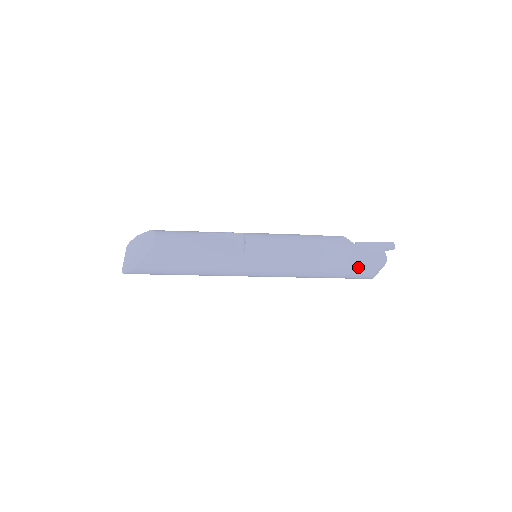
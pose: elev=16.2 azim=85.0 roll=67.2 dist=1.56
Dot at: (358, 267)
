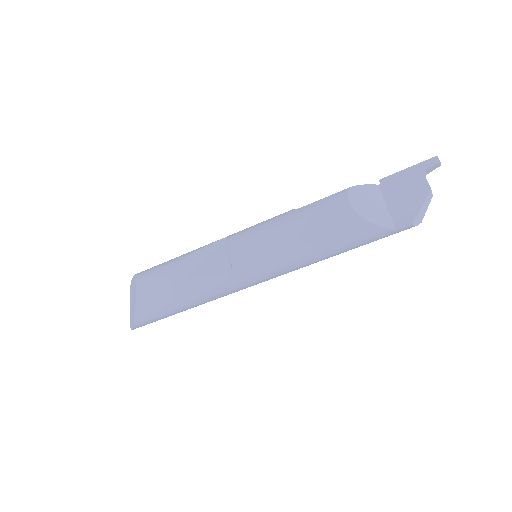
Dot at: (388, 221)
